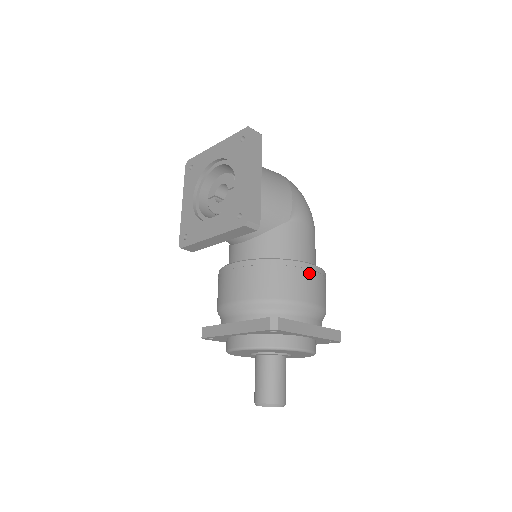
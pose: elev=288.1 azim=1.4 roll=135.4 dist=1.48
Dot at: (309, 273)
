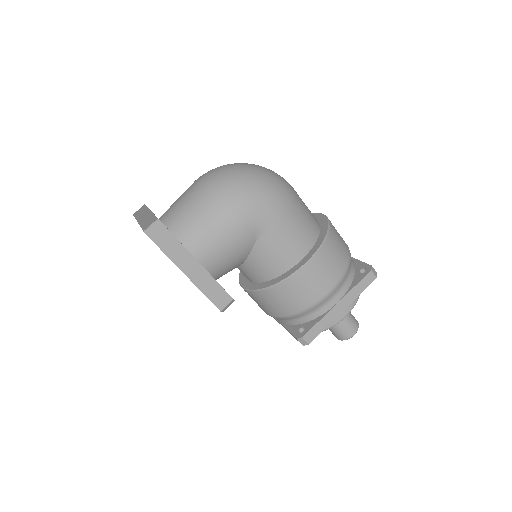
Dot at: (306, 276)
